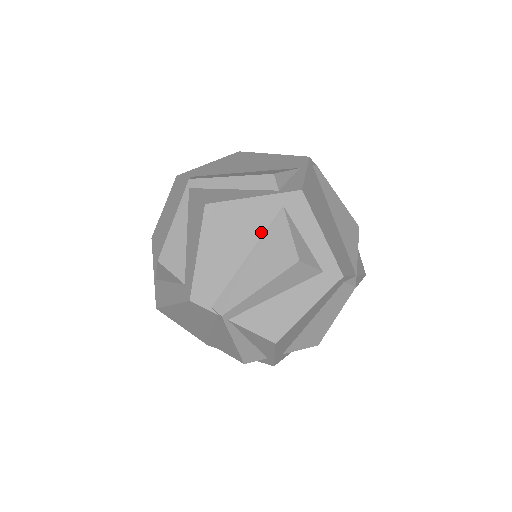
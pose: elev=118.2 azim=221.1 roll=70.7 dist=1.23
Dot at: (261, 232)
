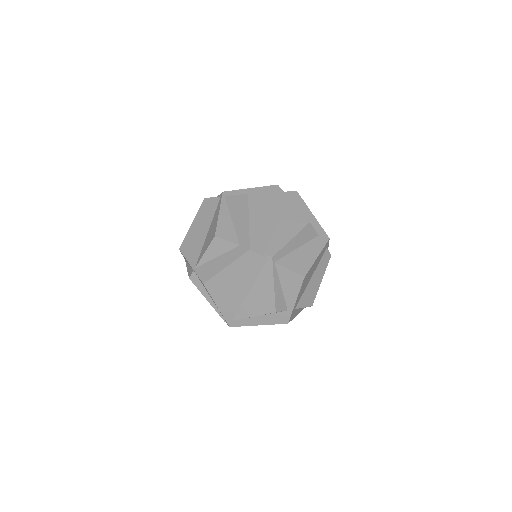
Dot at: (281, 211)
